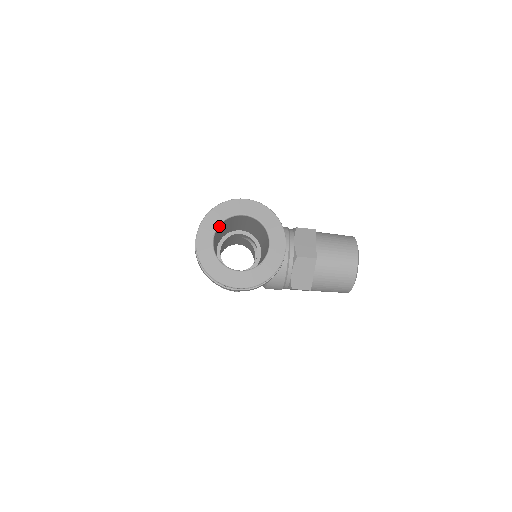
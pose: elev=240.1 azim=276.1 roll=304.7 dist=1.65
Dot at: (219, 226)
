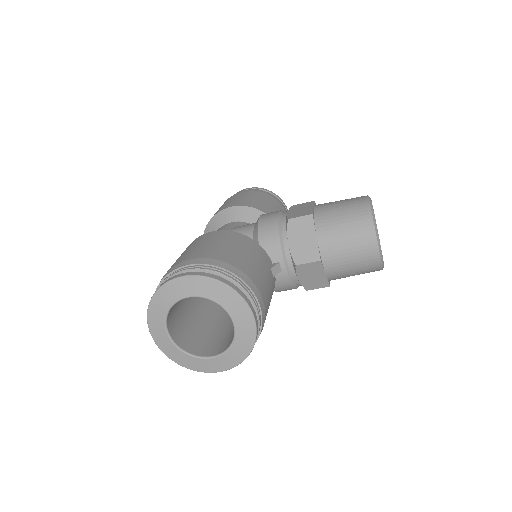
Dot at: (168, 314)
